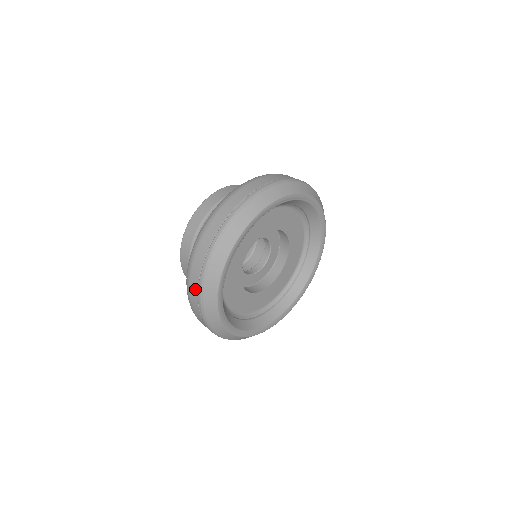
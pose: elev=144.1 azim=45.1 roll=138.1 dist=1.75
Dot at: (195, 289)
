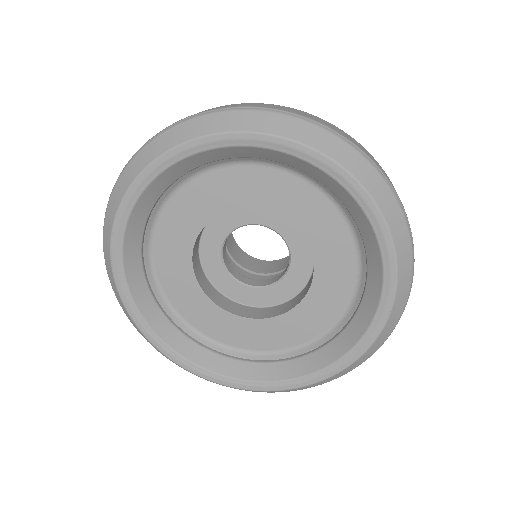
Dot at: occluded
